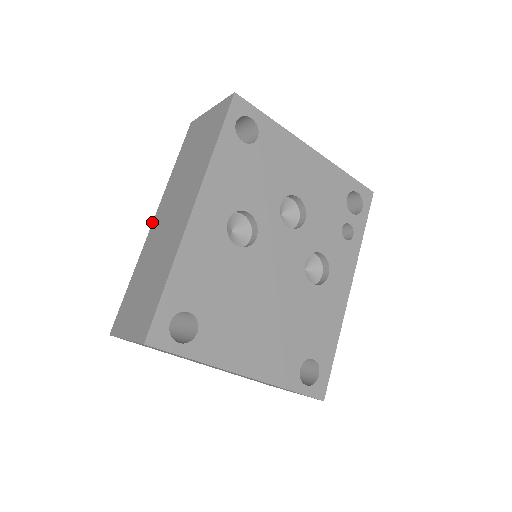
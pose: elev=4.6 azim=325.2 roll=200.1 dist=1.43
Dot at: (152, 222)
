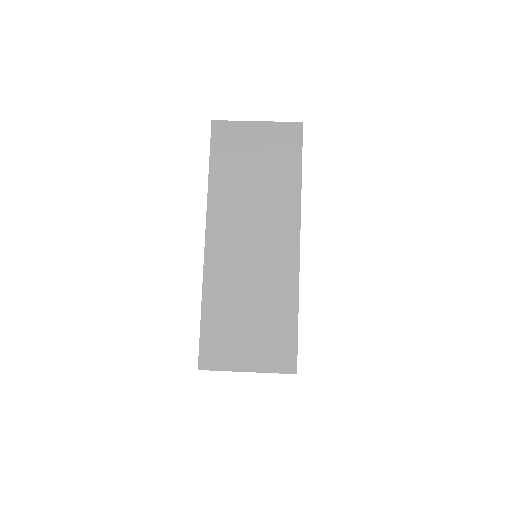
Dot at: occluded
